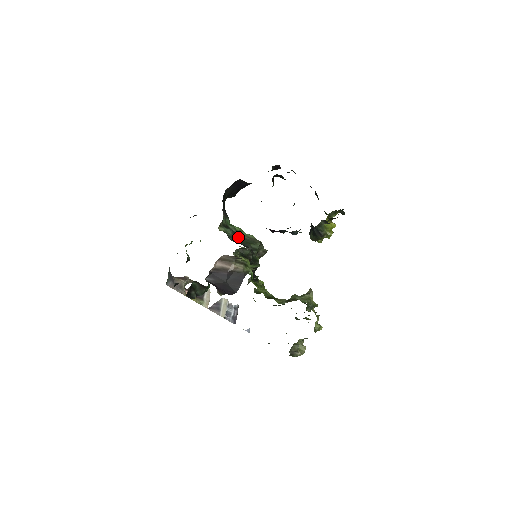
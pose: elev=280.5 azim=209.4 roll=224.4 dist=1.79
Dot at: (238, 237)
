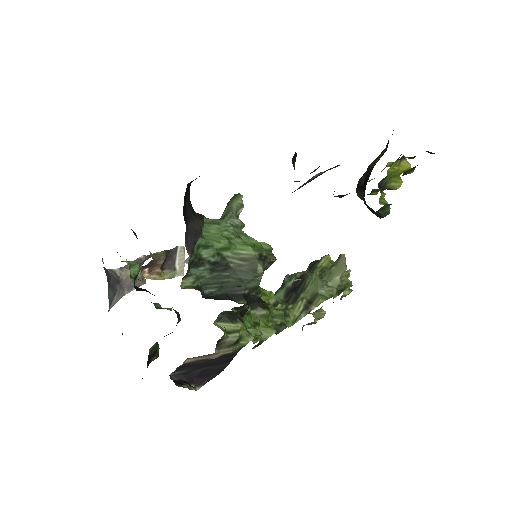
Dot at: (221, 274)
